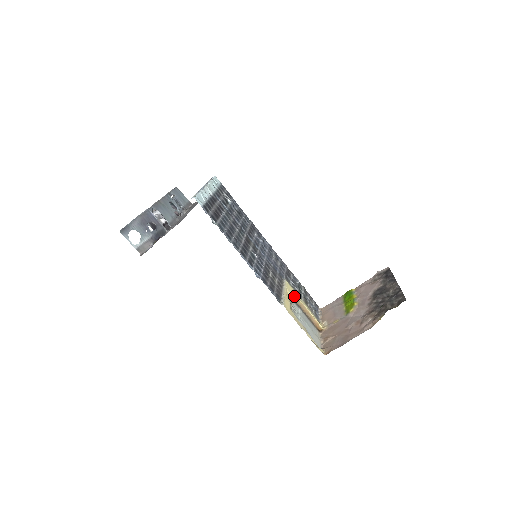
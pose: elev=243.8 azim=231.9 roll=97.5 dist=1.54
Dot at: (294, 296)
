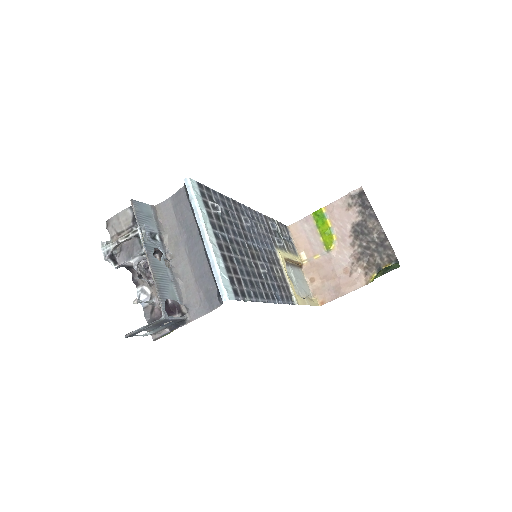
Dot at: occluded
